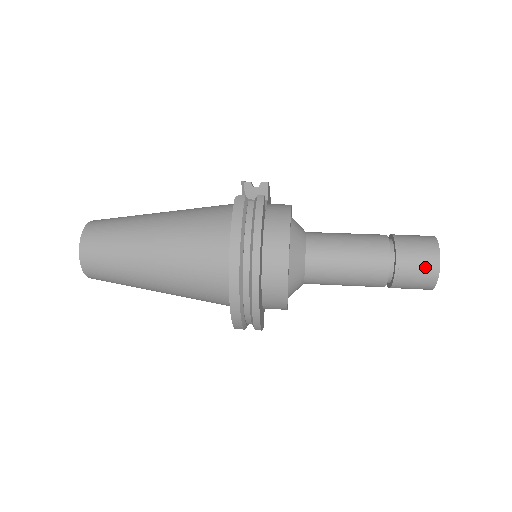
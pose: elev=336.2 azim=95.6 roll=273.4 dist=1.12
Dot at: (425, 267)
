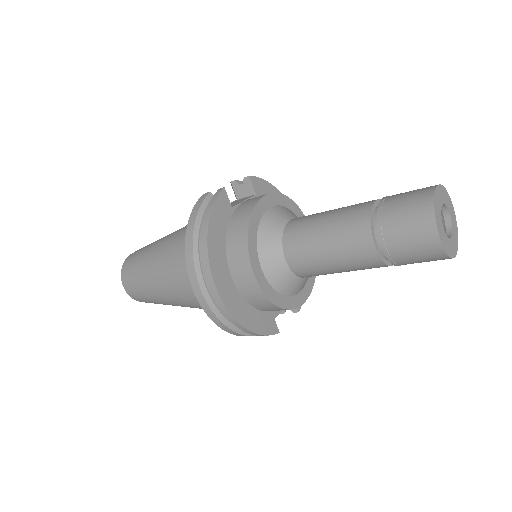
Dot at: (416, 226)
